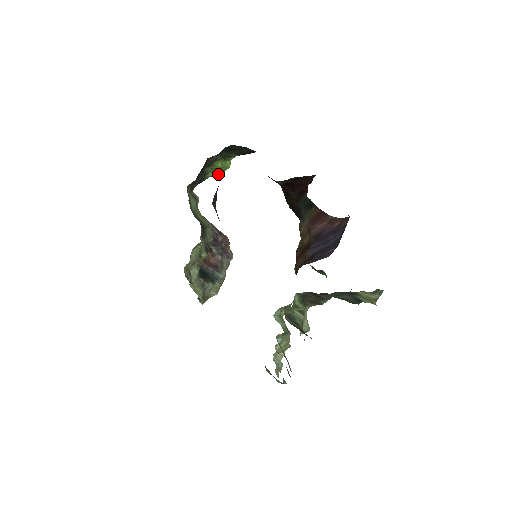
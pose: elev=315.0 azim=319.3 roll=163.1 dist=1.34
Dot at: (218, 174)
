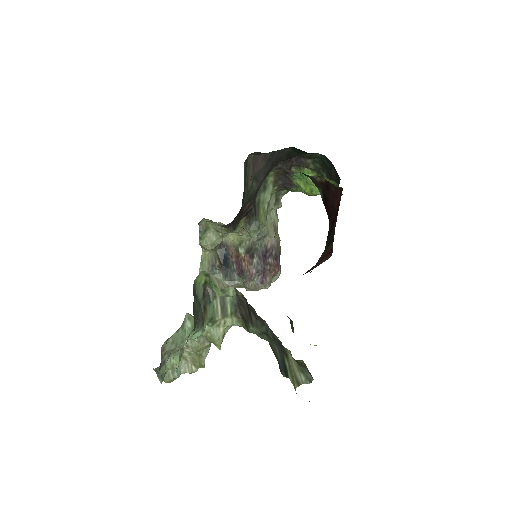
Dot at: (305, 188)
